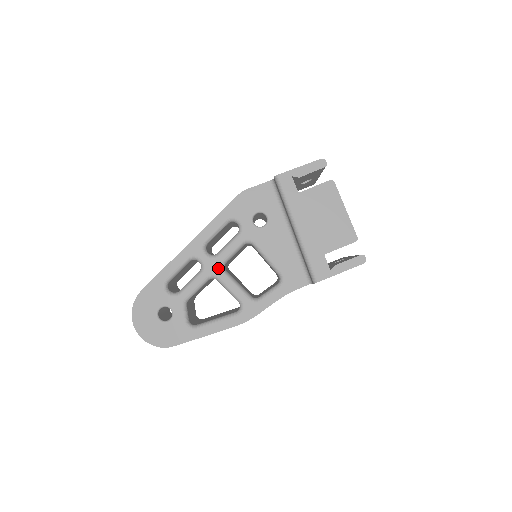
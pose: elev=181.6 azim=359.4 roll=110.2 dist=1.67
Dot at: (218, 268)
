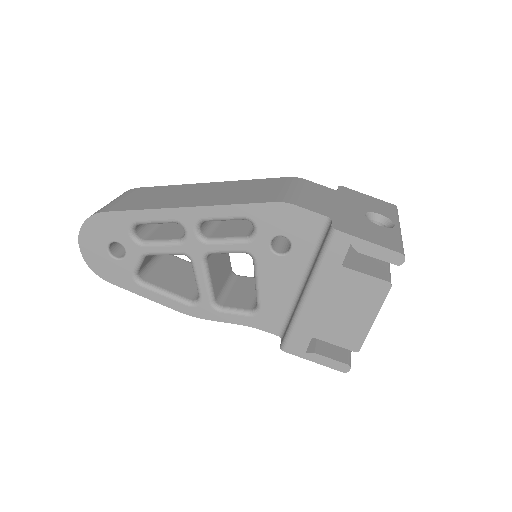
Dot at: (199, 254)
